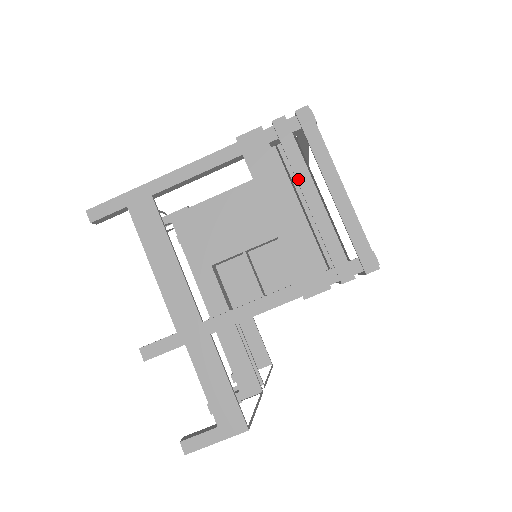
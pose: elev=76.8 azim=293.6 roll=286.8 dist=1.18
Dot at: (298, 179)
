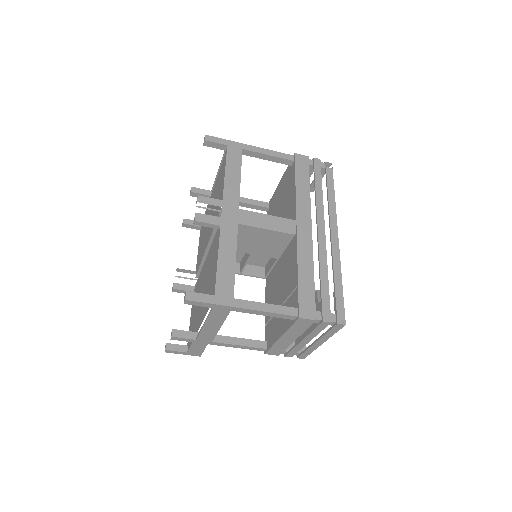
Dot at: (308, 336)
